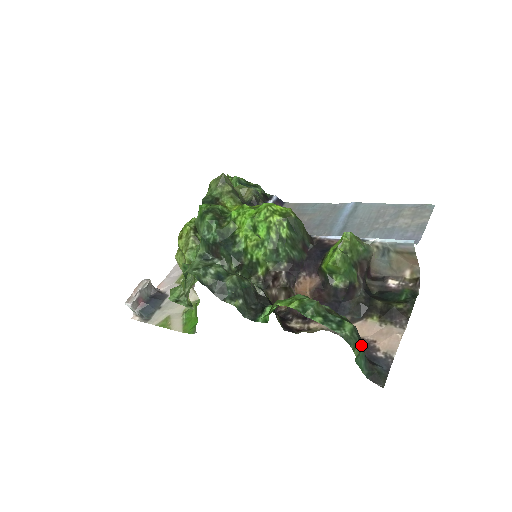
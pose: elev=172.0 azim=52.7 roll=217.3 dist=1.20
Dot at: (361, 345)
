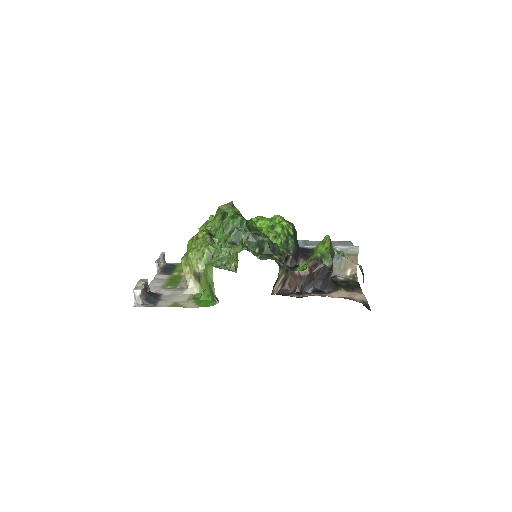
Dot at: occluded
